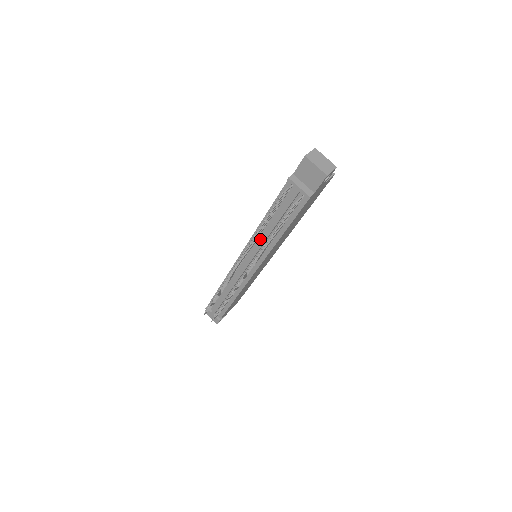
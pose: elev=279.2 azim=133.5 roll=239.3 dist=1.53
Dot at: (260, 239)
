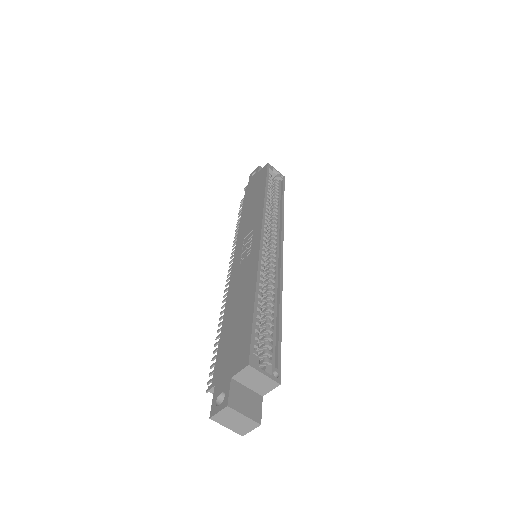
Dot at: occluded
